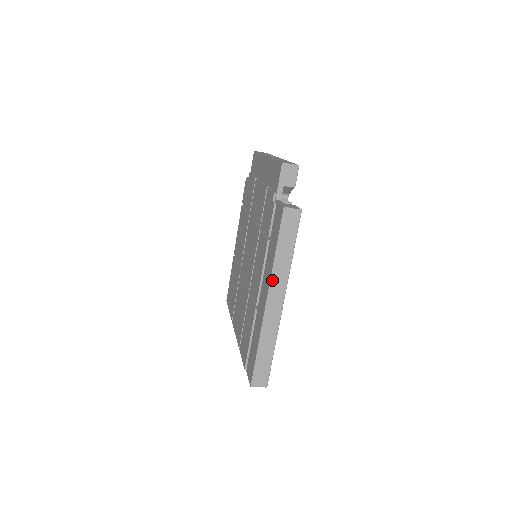
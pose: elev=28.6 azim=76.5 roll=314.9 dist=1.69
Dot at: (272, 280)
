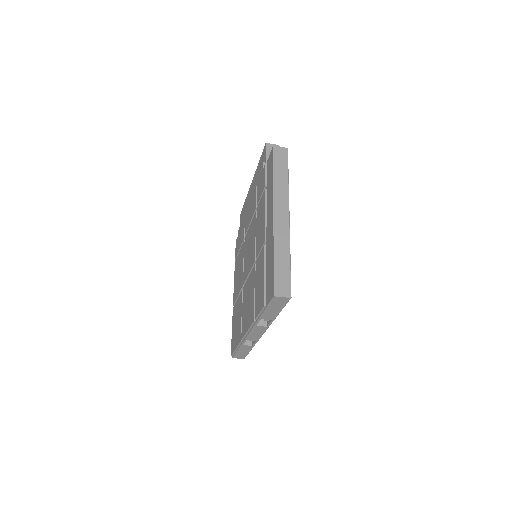
Dot at: (275, 196)
